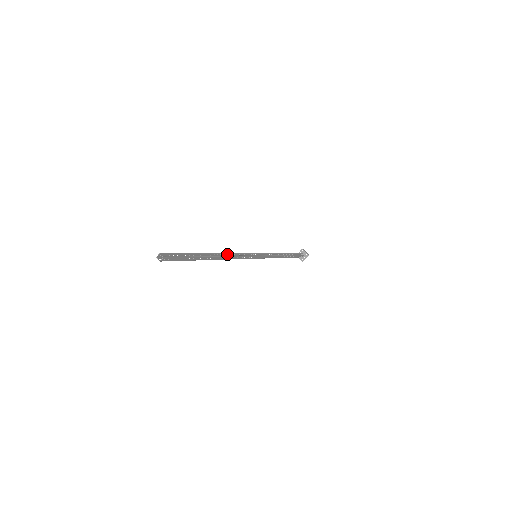
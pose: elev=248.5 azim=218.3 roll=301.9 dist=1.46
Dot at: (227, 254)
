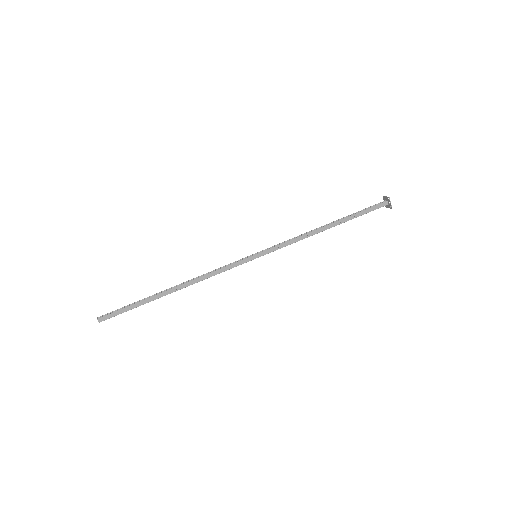
Dot at: (199, 278)
